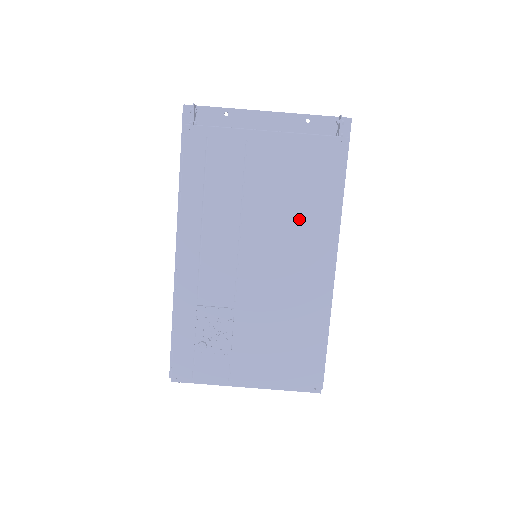
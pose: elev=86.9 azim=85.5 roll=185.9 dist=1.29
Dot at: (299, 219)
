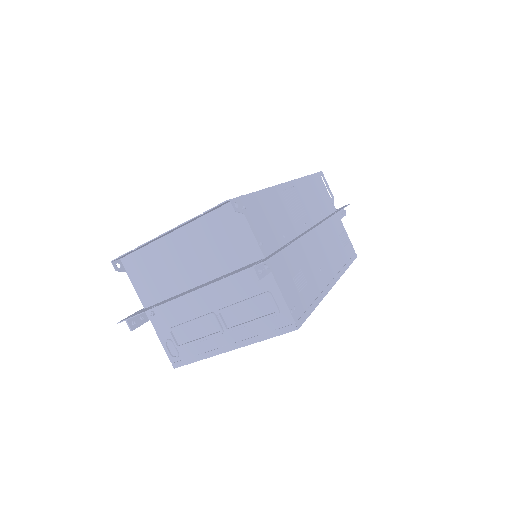
Dot at: occluded
